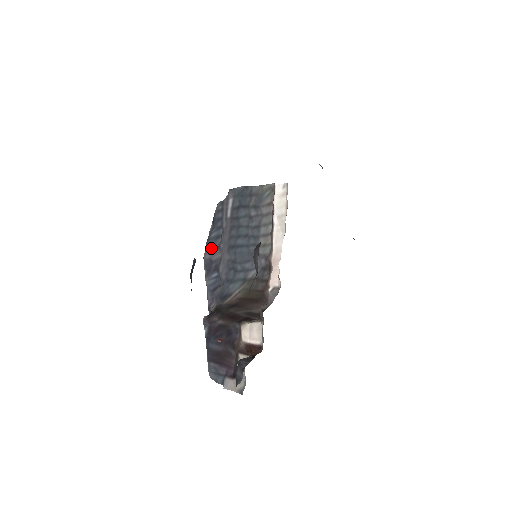
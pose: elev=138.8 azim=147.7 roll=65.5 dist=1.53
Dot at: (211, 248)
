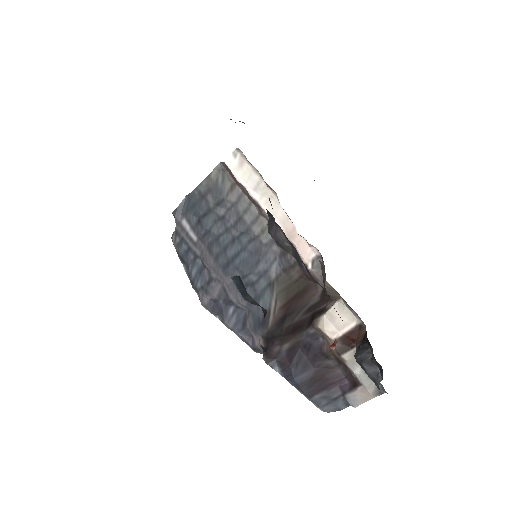
Dot at: (203, 288)
